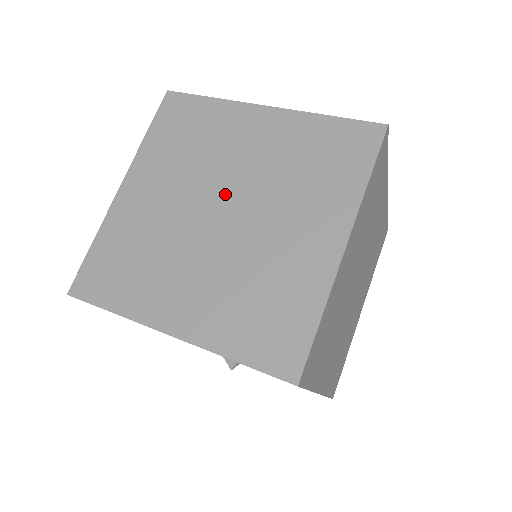
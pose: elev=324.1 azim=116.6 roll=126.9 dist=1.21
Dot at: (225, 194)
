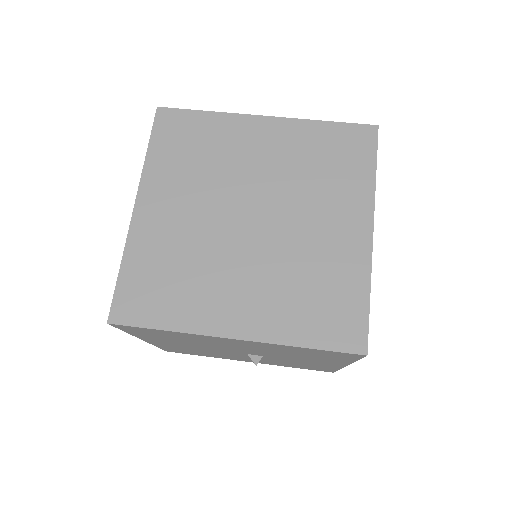
Dot at: (250, 200)
